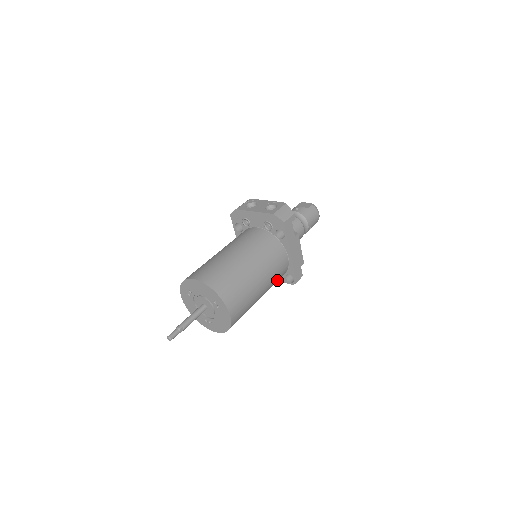
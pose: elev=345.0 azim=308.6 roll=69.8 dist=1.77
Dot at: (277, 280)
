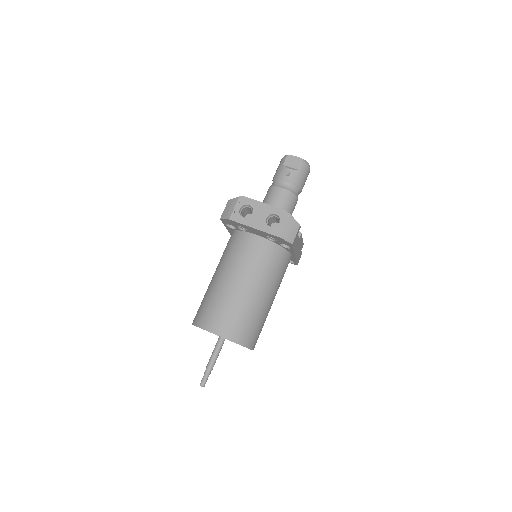
Dot at: occluded
